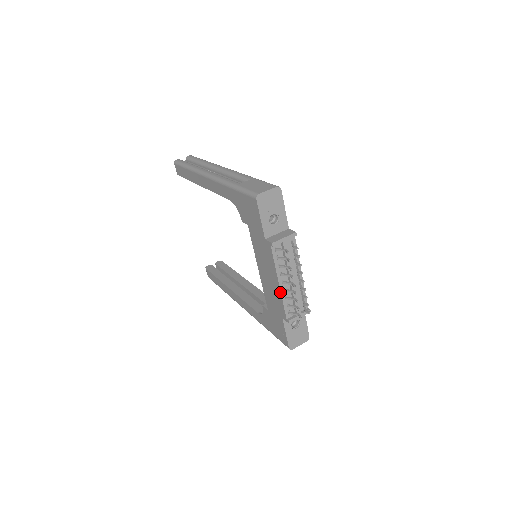
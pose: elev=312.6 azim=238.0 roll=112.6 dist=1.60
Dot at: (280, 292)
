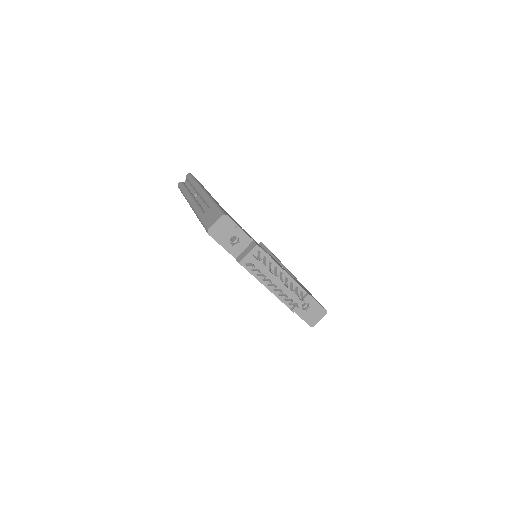
Dot at: occluded
